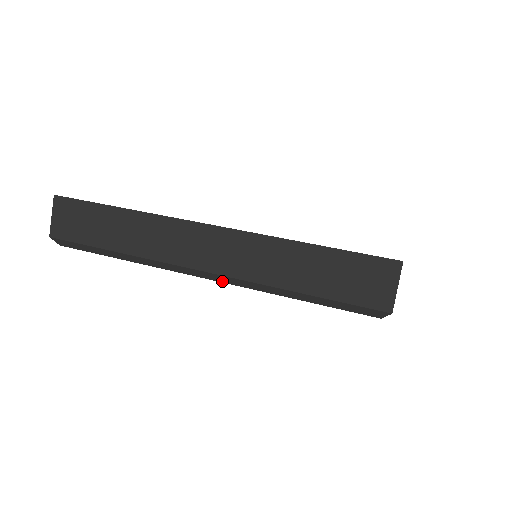
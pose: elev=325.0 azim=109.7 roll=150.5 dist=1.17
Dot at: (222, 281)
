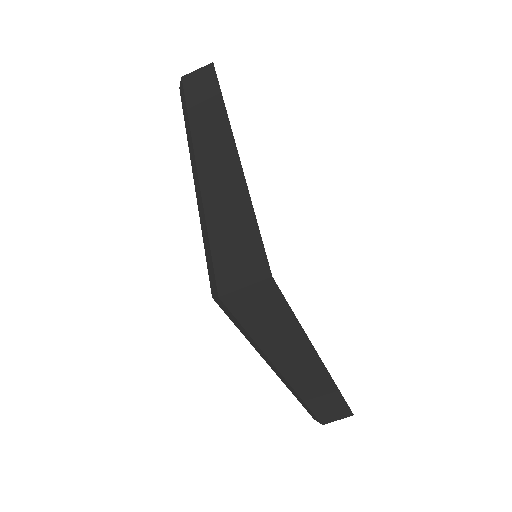
Dot at: (195, 179)
